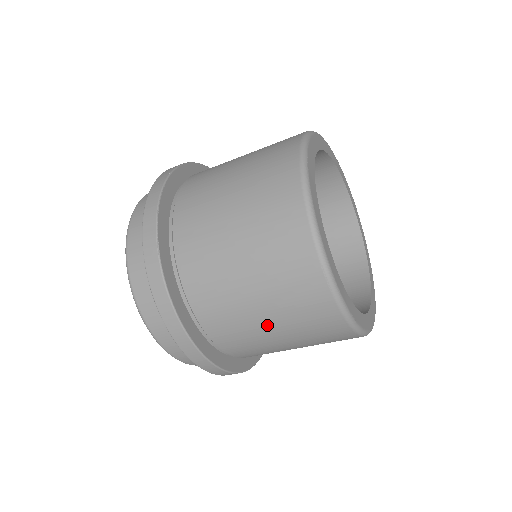
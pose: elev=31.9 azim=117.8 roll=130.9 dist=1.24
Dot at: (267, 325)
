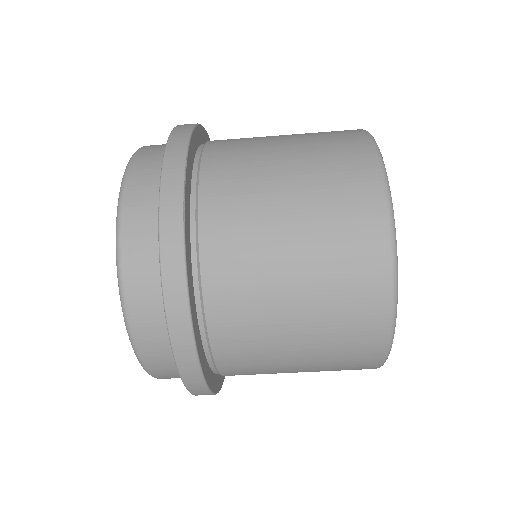
Dot at: (294, 336)
